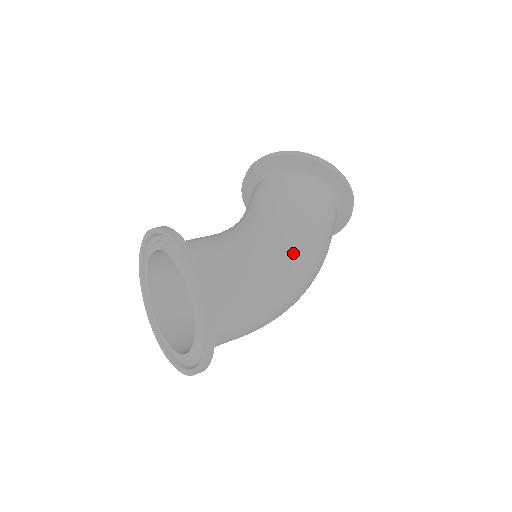
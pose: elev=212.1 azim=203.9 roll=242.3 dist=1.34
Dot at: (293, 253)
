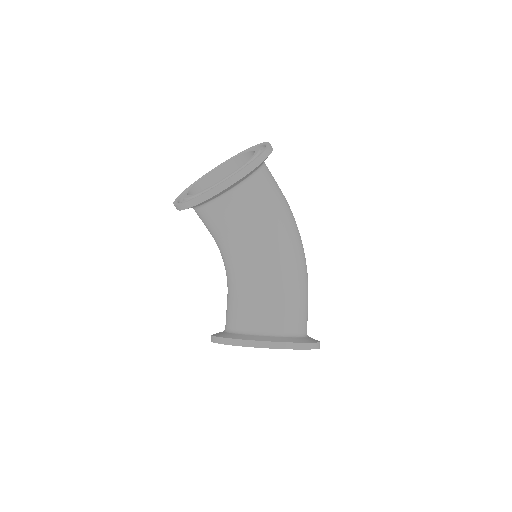
Dot at: (298, 252)
